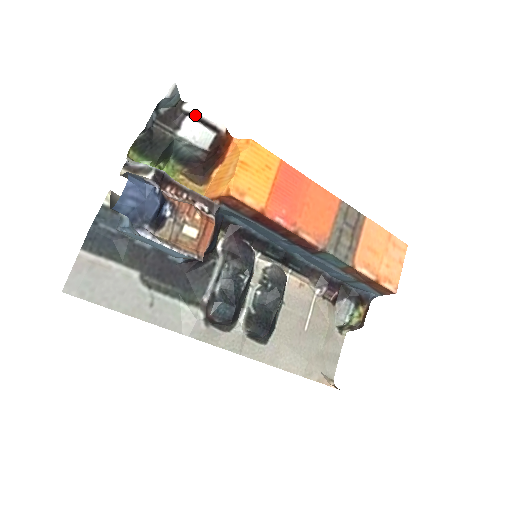
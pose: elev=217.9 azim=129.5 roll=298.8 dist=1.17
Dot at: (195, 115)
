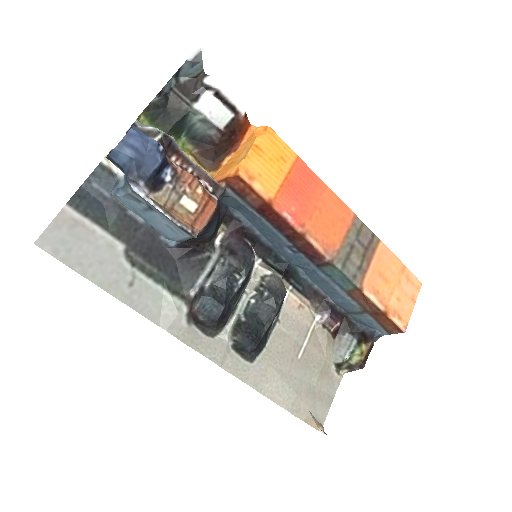
Dot at: (215, 90)
